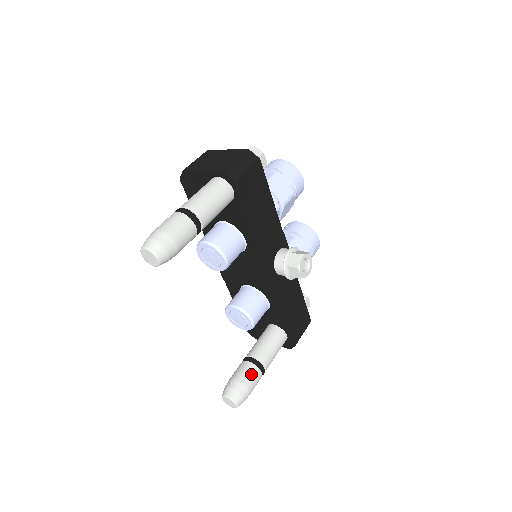
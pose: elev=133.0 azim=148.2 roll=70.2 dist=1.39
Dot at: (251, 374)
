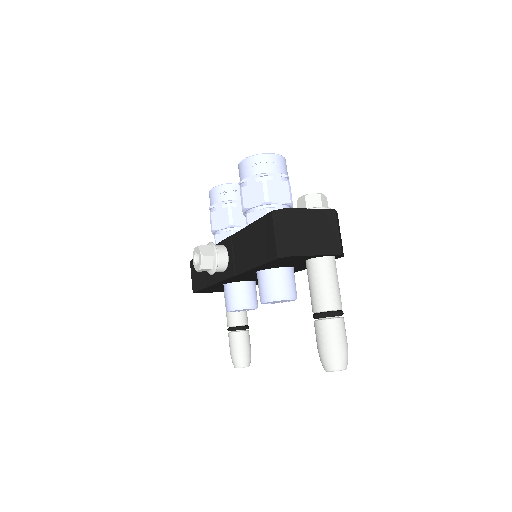
Dot at: (249, 339)
